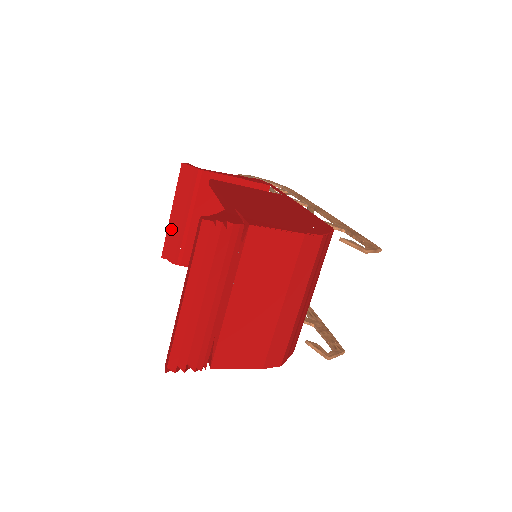
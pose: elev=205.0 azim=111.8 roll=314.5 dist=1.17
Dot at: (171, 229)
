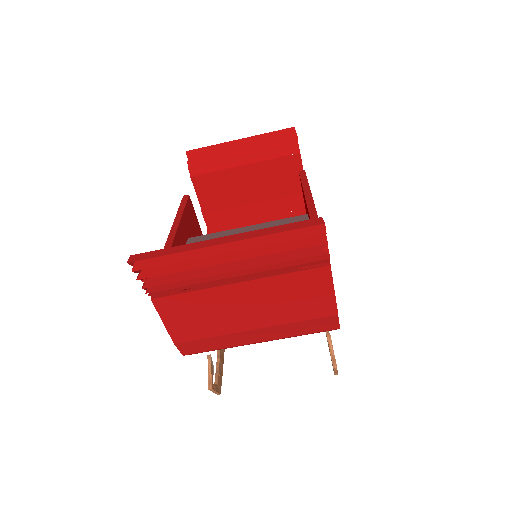
Dot at: (222, 148)
